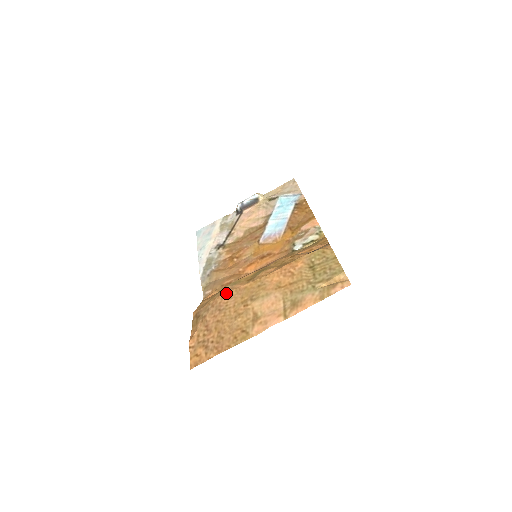
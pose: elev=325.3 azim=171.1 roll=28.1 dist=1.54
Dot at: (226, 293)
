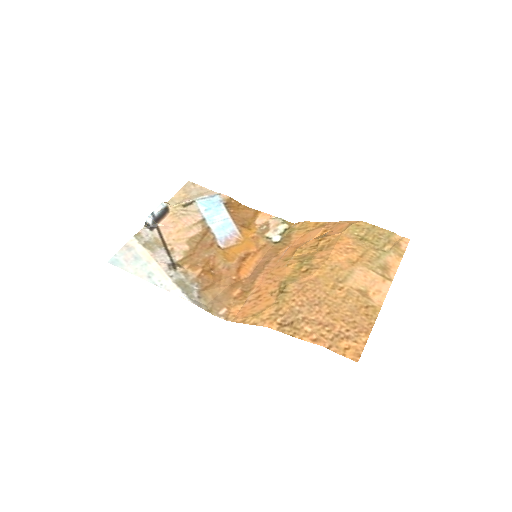
Dot at: (303, 289)
